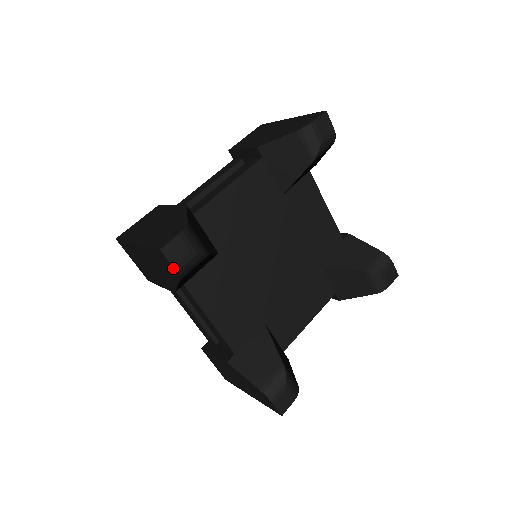
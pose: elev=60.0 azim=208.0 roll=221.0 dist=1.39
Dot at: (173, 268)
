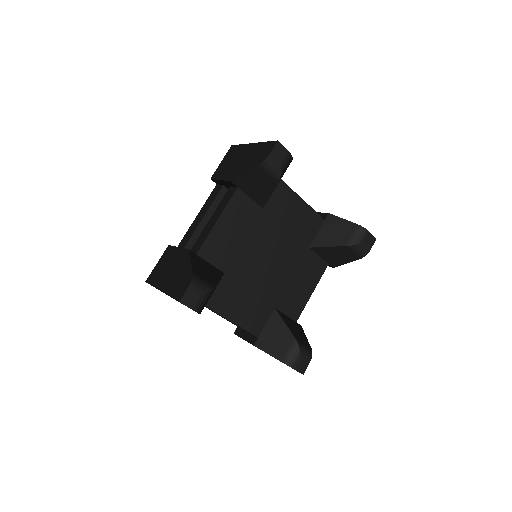
Dot at: (269, 154)
